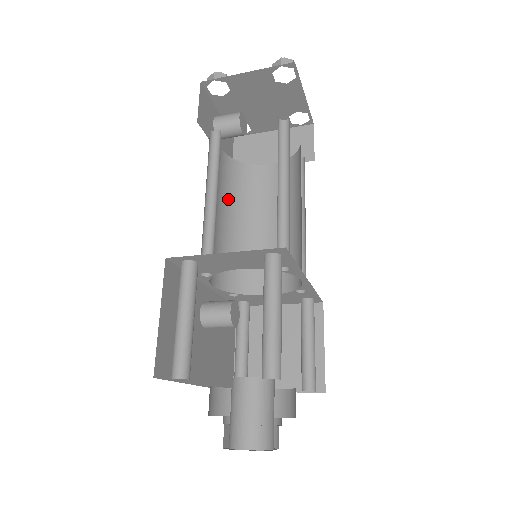
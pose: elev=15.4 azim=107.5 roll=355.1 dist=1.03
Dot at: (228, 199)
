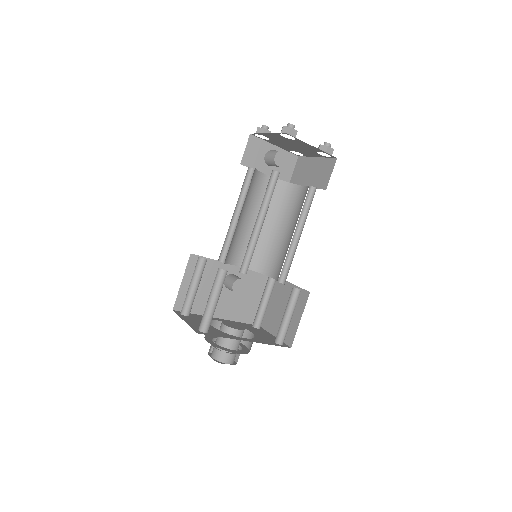
Dot at: occluded
